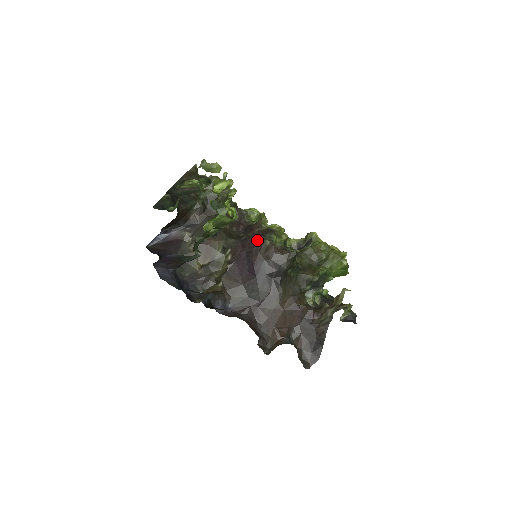
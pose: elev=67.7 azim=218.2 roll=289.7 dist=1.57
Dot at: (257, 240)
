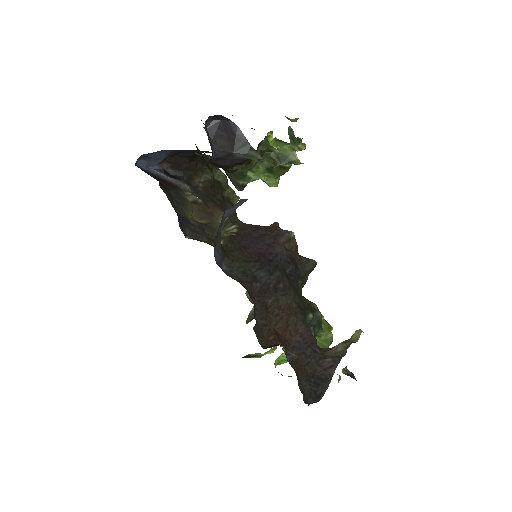
Dot at: (278, 228)
